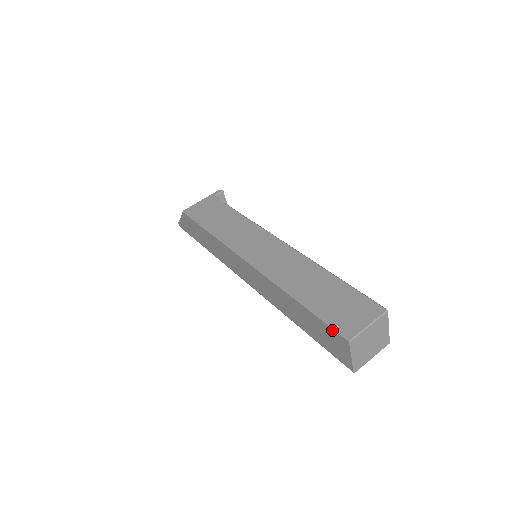
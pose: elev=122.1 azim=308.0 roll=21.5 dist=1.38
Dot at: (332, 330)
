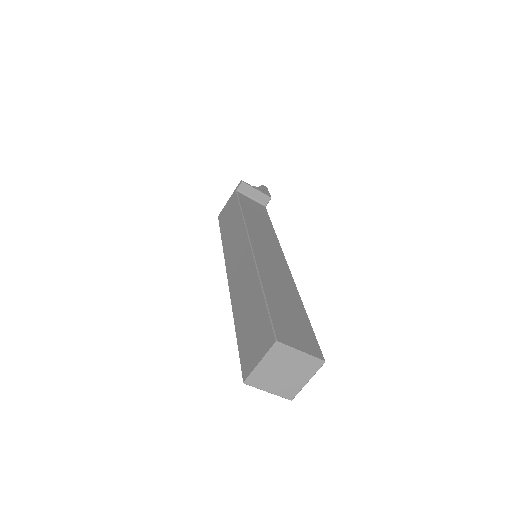
Dot at: occluded
